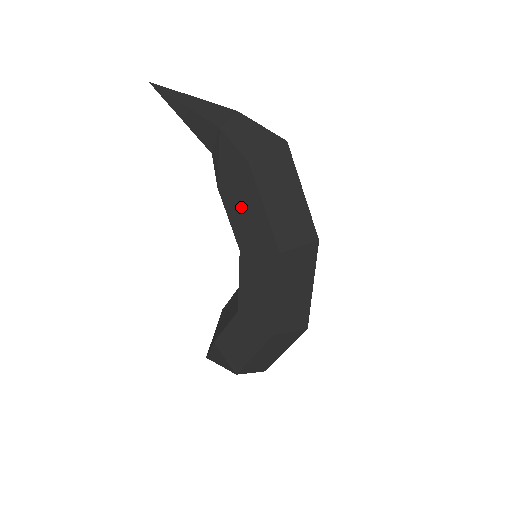
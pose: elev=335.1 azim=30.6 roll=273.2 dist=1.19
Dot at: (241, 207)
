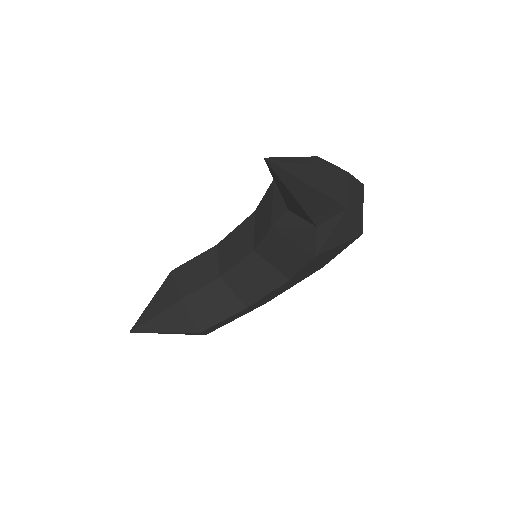
Dot at: (323, 259)
